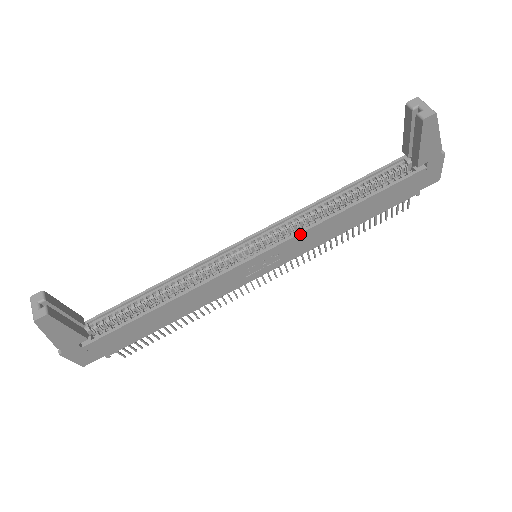
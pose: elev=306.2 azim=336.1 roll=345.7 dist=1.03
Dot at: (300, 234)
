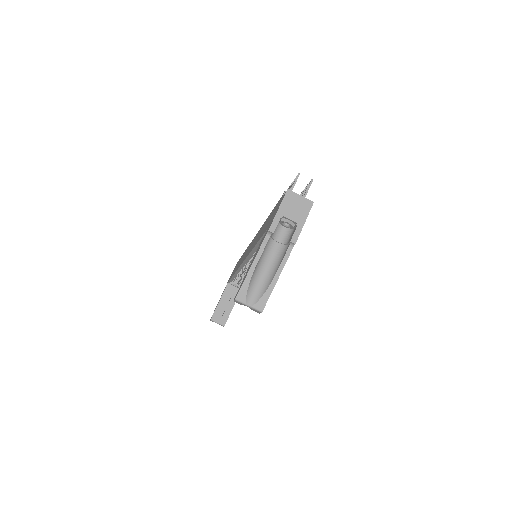
Dot at: occluded
